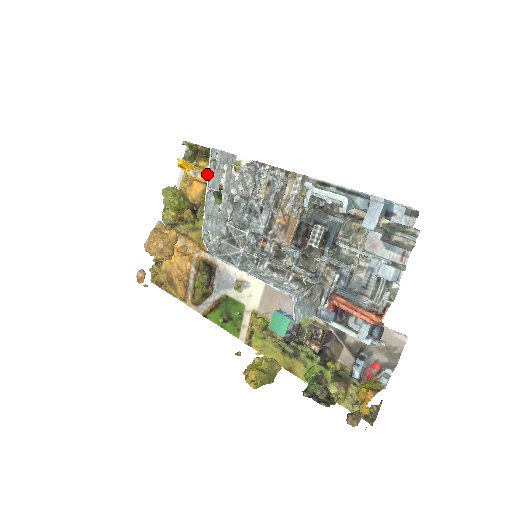
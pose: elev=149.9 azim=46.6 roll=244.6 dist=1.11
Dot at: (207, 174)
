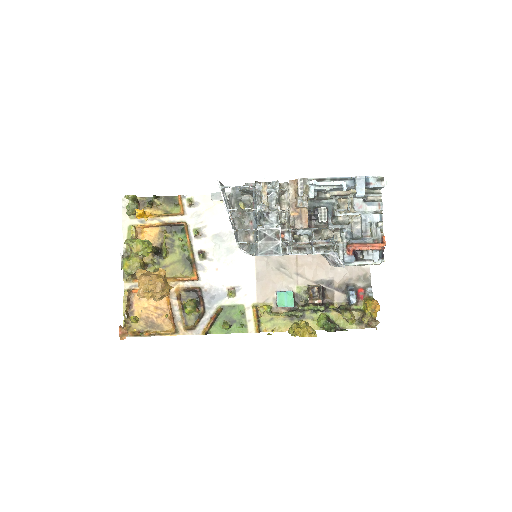
Dot at: (158, 218)
